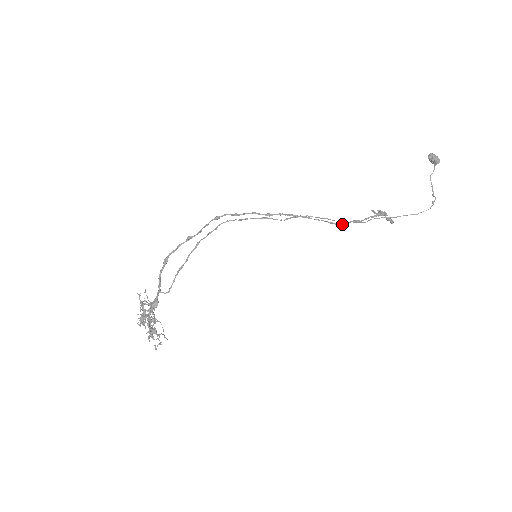
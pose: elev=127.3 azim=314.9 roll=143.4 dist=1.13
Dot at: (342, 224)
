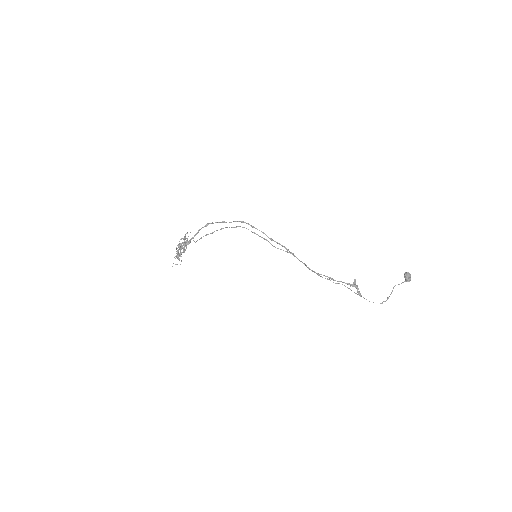
Dot at: occluded
